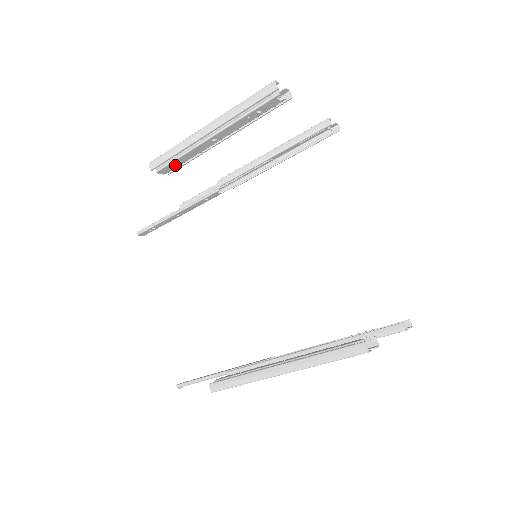
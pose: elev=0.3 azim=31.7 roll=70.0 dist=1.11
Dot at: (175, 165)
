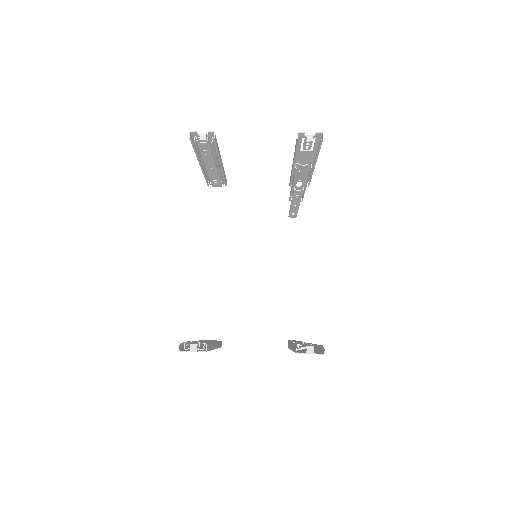
Dot at: (217, 182)
